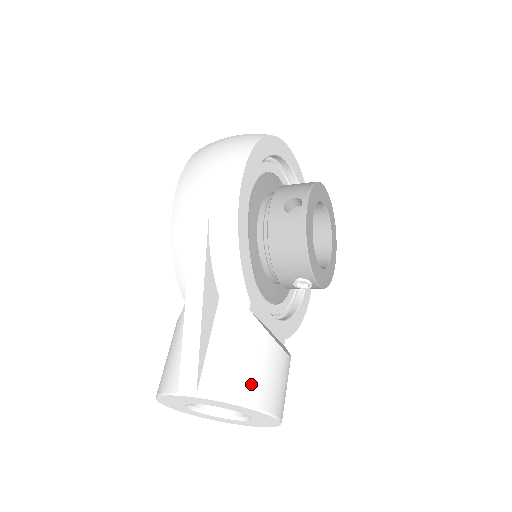
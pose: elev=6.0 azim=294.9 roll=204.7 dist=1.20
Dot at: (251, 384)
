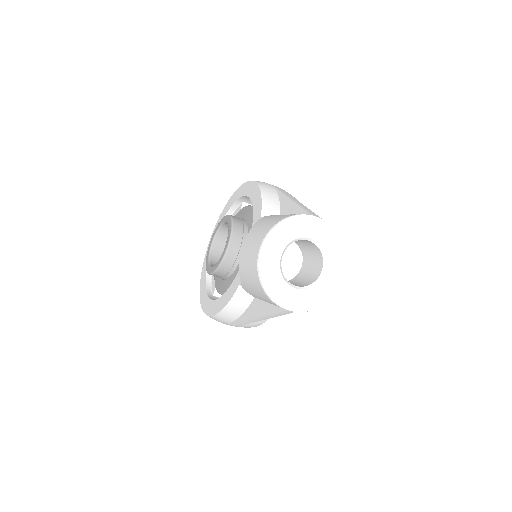
Dot at: occluded
